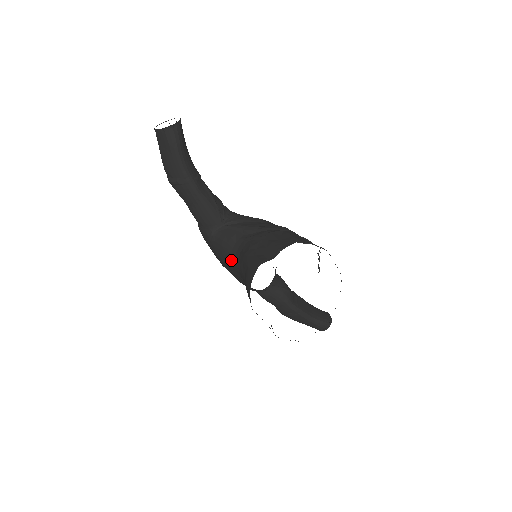
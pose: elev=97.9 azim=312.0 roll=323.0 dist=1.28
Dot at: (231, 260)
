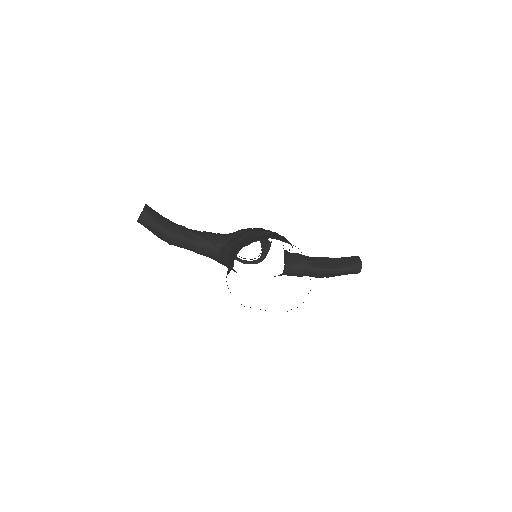
Dot at: occluded
